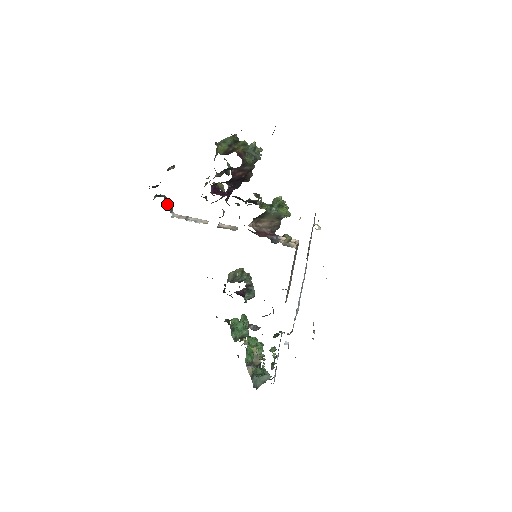
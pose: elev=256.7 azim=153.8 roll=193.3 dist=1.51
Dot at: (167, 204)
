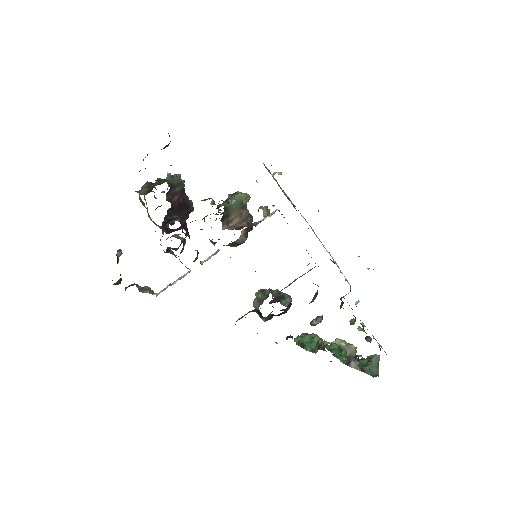
Dot at: (143, 289)
